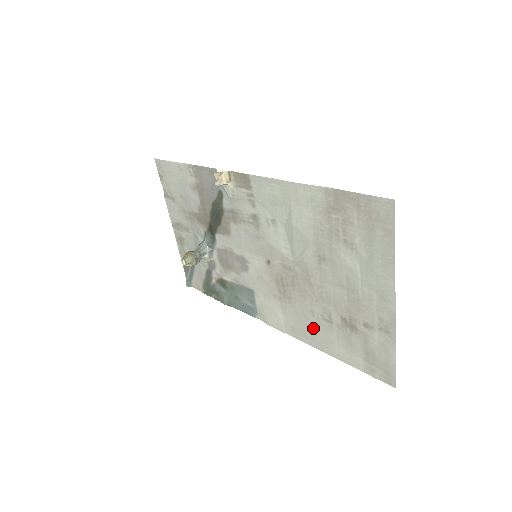
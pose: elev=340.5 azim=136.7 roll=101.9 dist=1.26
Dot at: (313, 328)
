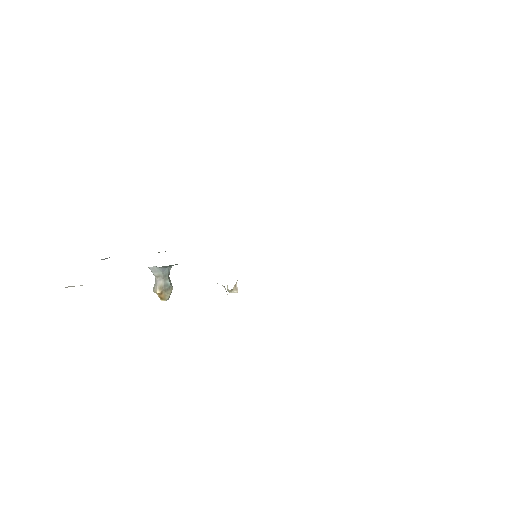
Dot at: occluded
